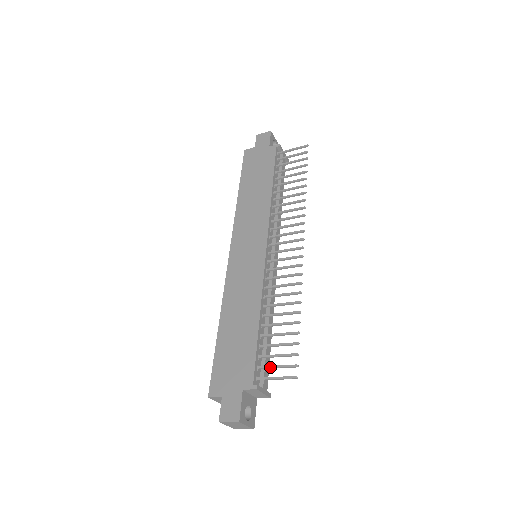
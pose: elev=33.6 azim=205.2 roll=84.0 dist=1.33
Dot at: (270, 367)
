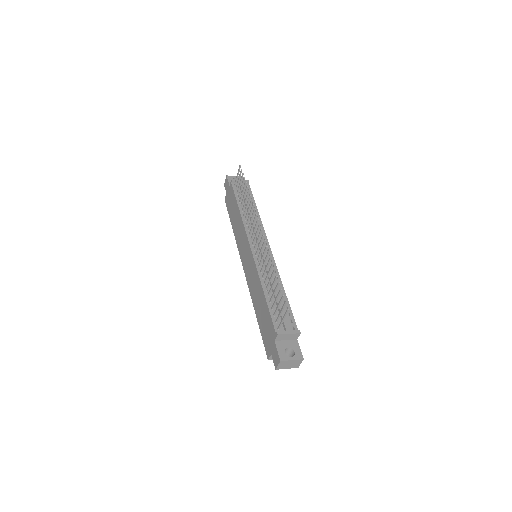
Dot at: (278, 316)
